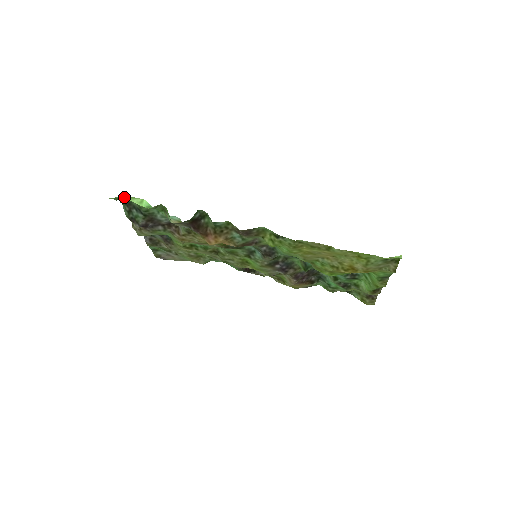
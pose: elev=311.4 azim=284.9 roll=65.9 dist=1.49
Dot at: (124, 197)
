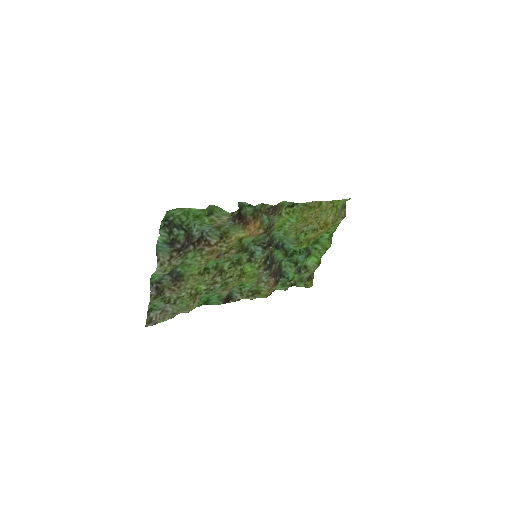
Dot at: (177, 208)
